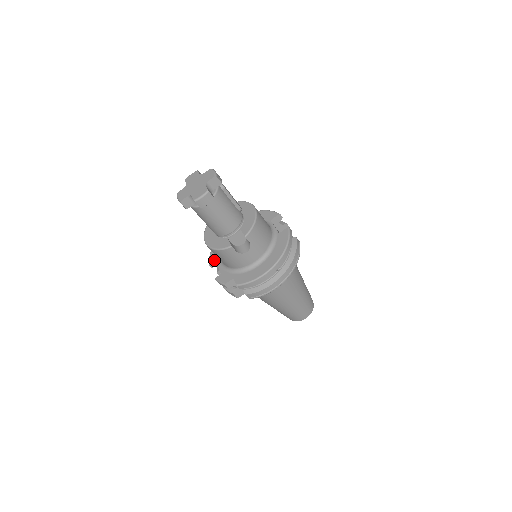
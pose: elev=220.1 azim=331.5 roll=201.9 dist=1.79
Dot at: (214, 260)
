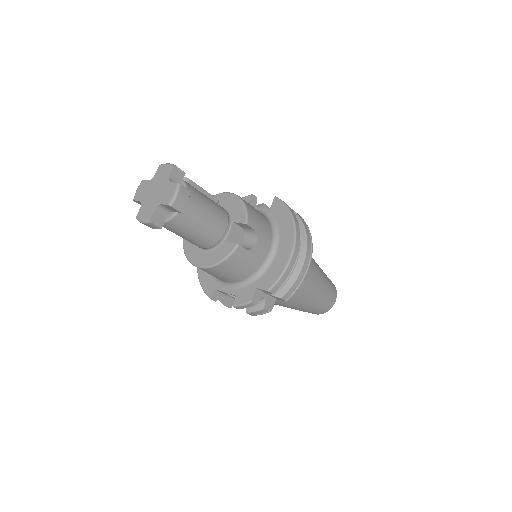
Dot at: (213, 290)
